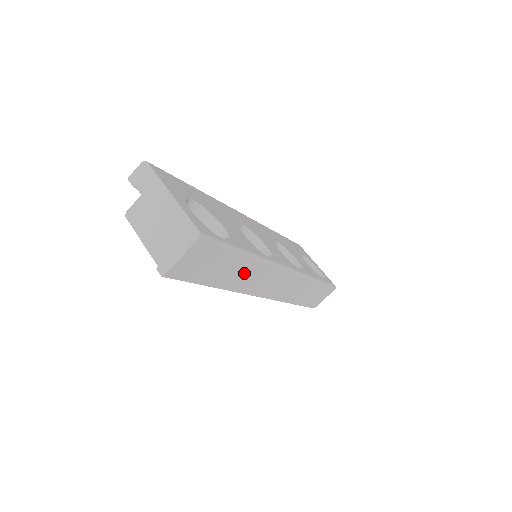
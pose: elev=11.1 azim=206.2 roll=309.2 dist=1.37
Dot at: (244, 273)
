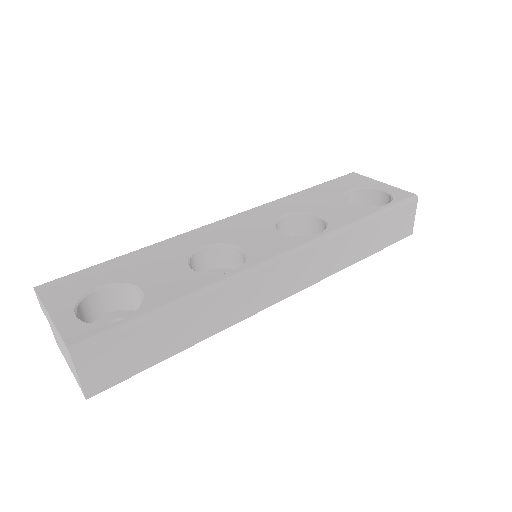
Dot at: (206, 313)
